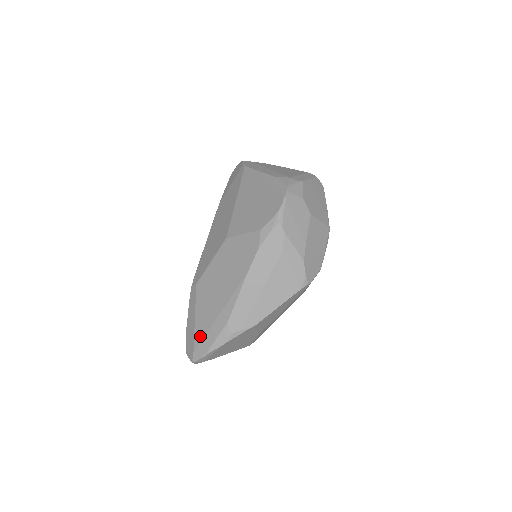
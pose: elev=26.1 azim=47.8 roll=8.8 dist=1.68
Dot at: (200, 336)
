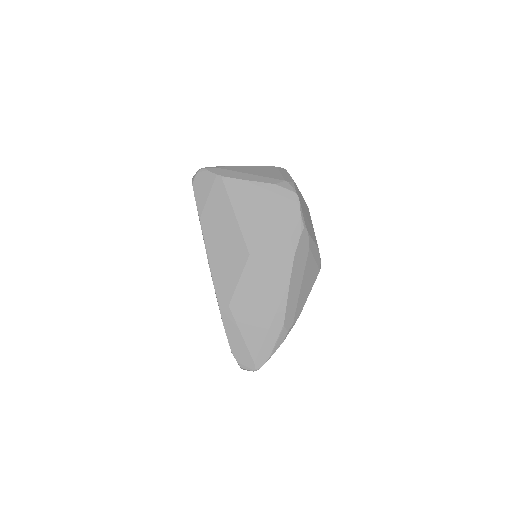
Dot at: (256, 348)
